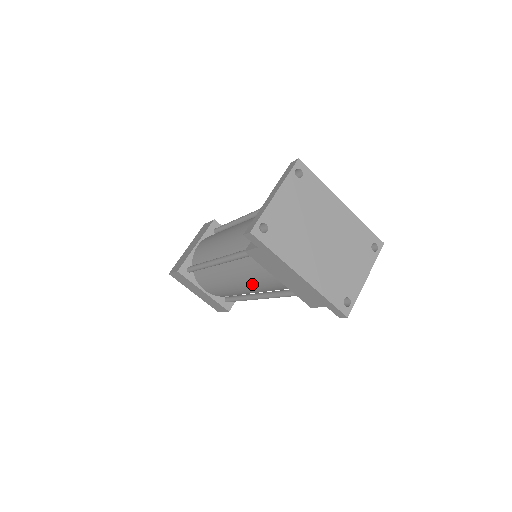
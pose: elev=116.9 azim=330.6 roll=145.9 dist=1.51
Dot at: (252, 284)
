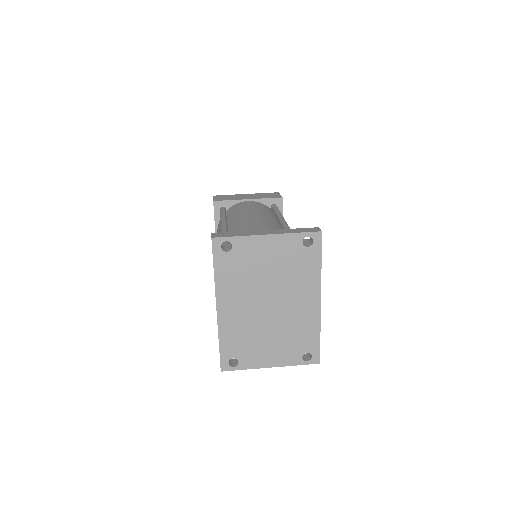
Dot at: occluded
